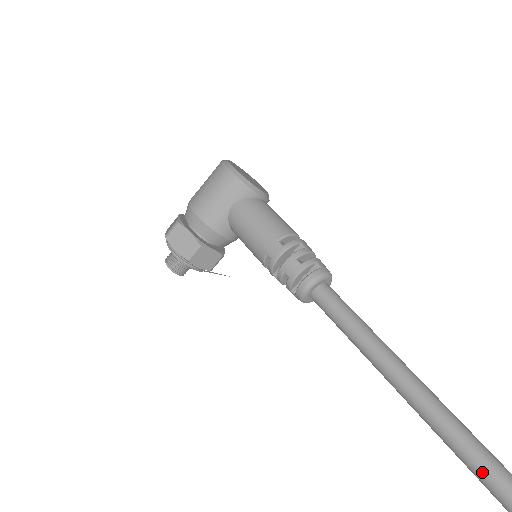
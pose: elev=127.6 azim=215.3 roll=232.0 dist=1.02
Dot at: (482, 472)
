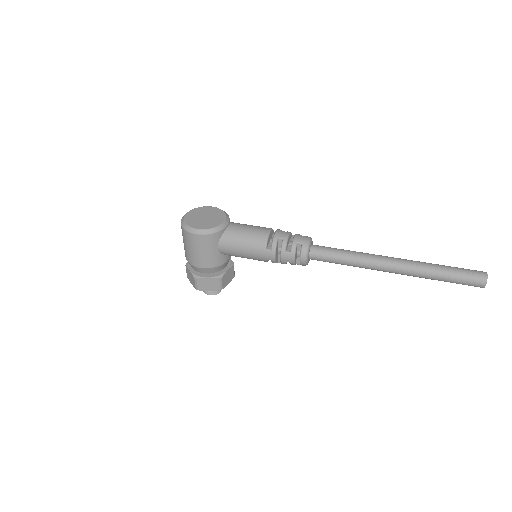
Dot at: (459, 283)
